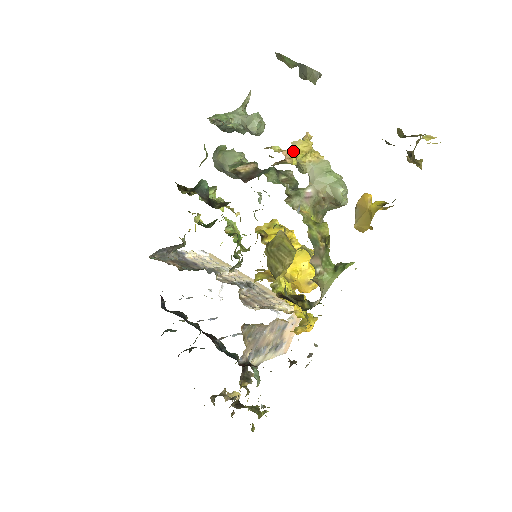
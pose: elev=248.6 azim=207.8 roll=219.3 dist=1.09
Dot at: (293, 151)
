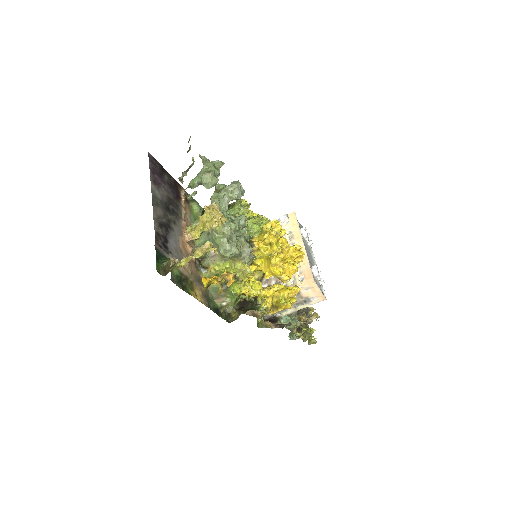
Dot at: (197, 228)
